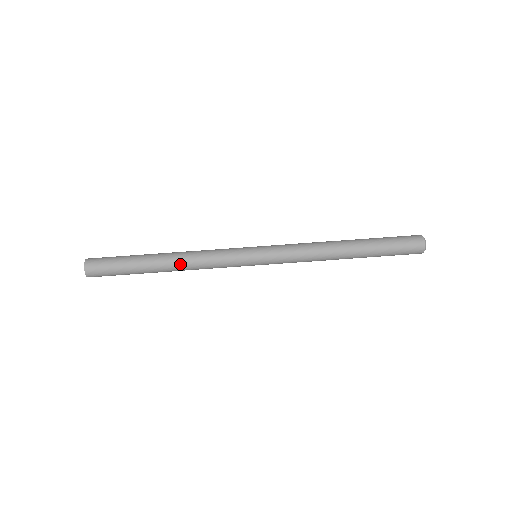
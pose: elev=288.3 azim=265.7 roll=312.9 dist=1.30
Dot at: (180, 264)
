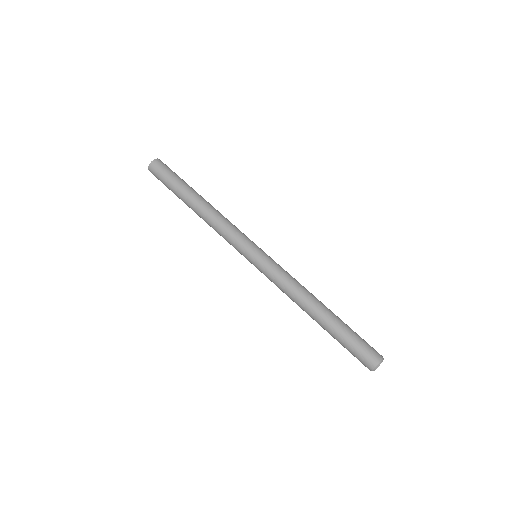
Dot at: (207, 211)
